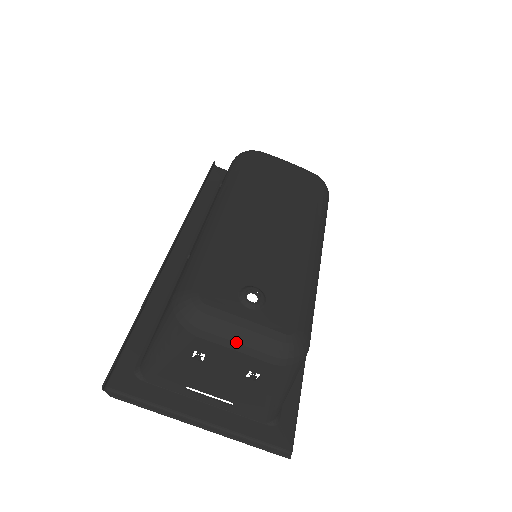
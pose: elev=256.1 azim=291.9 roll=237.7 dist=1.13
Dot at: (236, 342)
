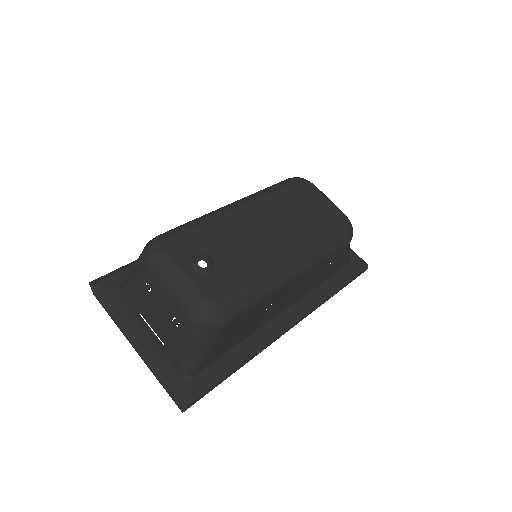
Dot at: (170, 285)
